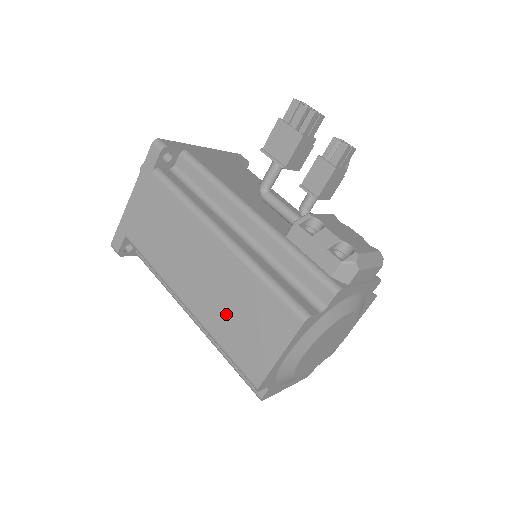
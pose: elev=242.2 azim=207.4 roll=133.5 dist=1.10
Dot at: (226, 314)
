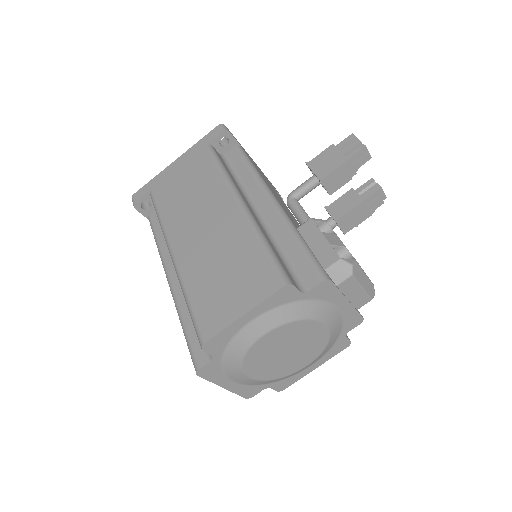
Dot at: (209, 268)
